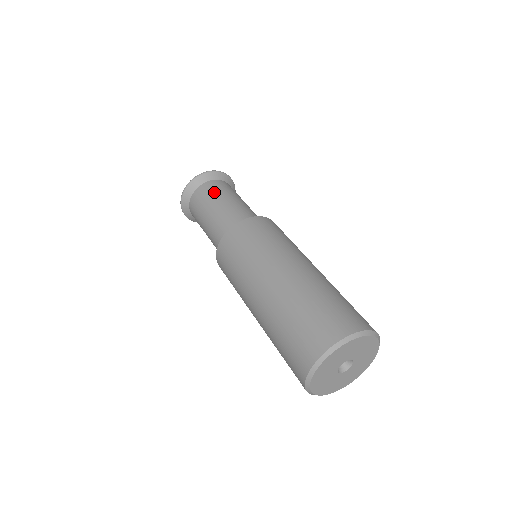
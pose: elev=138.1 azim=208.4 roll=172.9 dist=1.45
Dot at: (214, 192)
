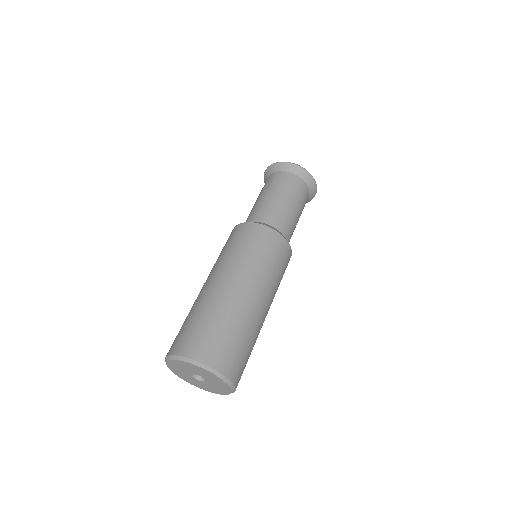
Dot at: (277, 184)
